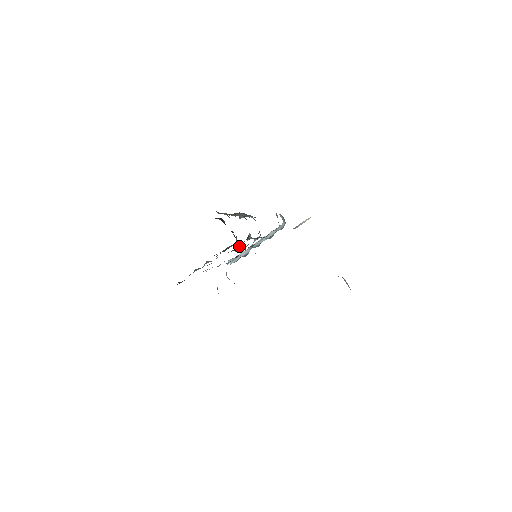
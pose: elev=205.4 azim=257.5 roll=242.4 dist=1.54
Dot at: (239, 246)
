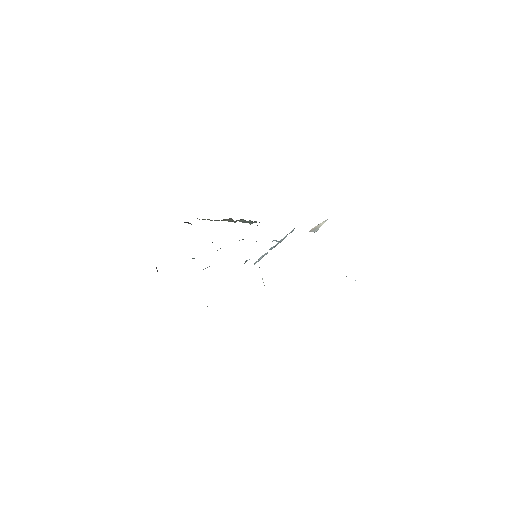
Dot at: occluded
